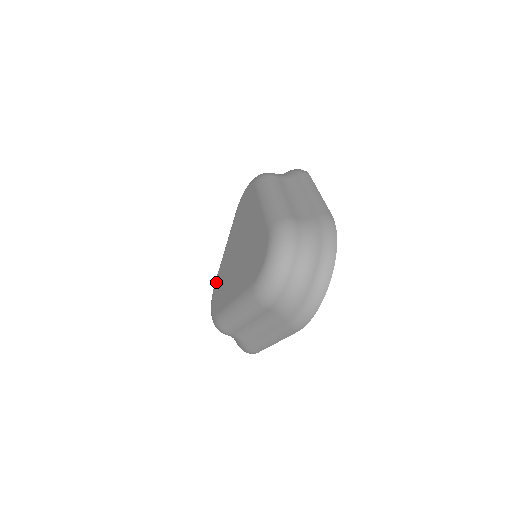
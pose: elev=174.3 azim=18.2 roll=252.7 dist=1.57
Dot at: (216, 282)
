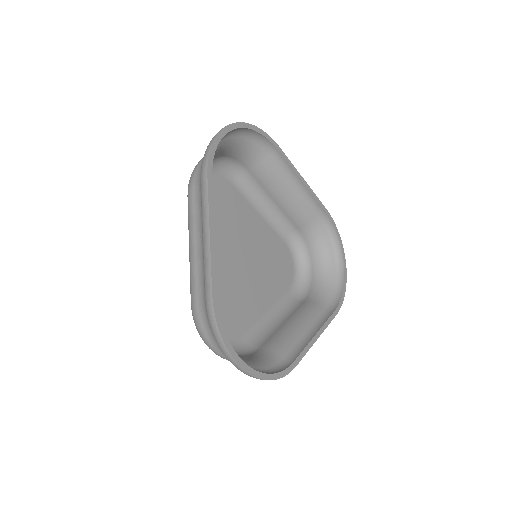
Dot at: occluded
